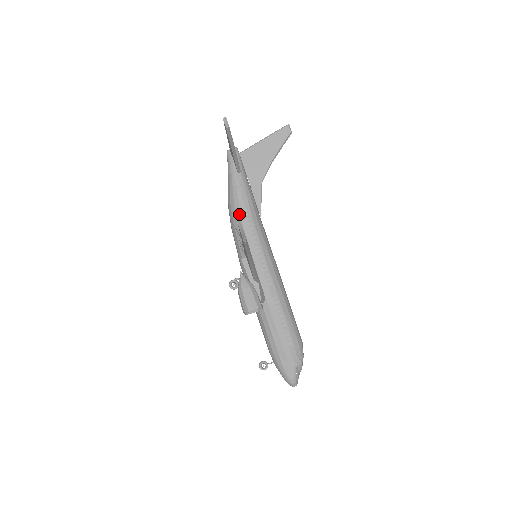
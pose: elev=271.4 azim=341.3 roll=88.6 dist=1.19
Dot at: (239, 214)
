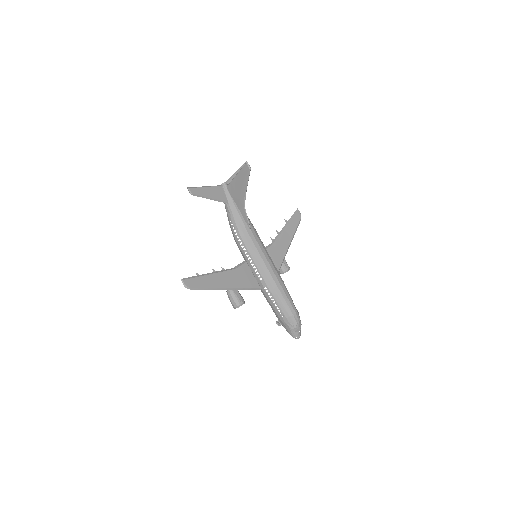
Dot at: (233, 233)
